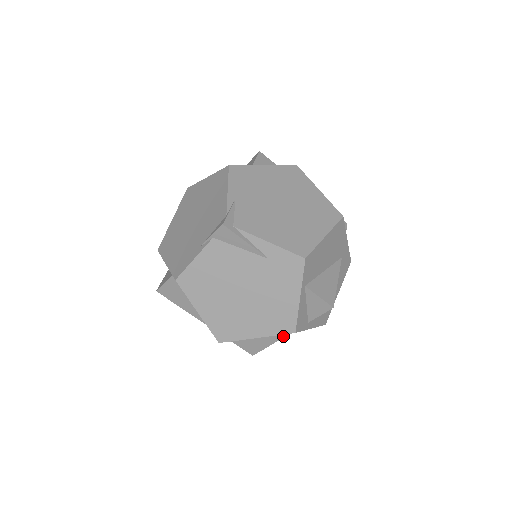
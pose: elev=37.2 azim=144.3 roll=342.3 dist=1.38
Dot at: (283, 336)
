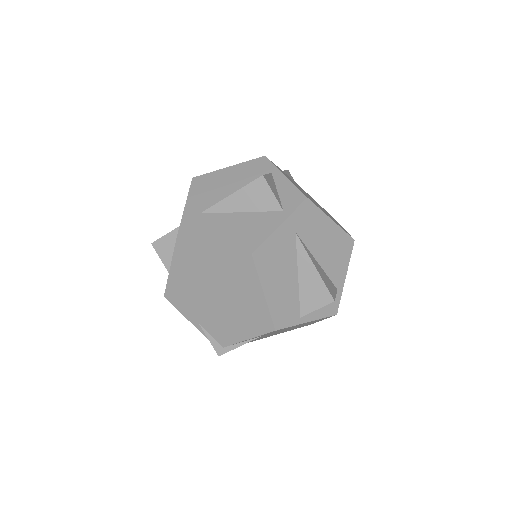
Dot at: occluded
